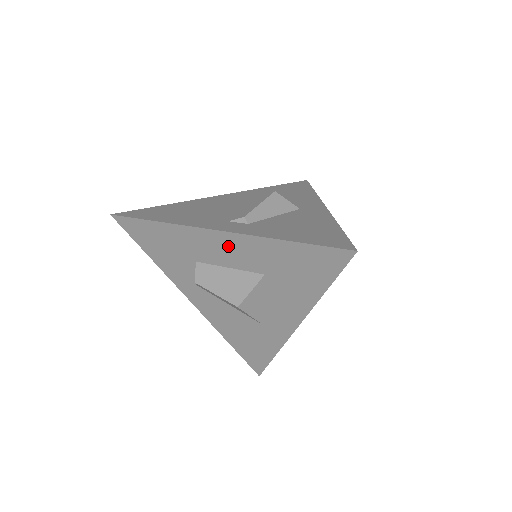
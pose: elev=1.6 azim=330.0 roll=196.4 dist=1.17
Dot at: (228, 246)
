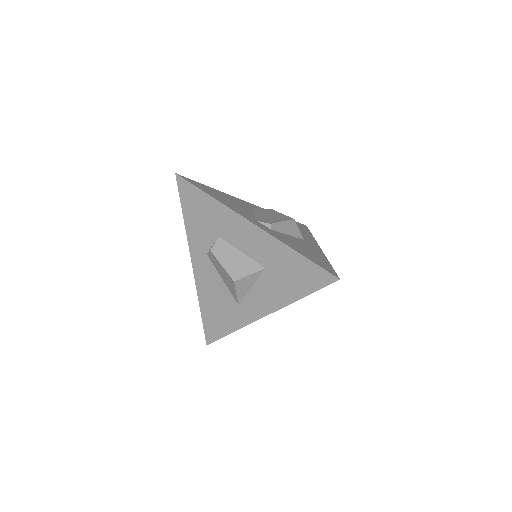
Dot at: (252, 237)
